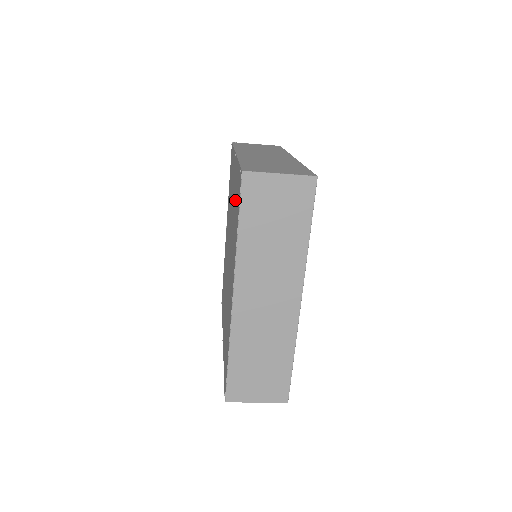
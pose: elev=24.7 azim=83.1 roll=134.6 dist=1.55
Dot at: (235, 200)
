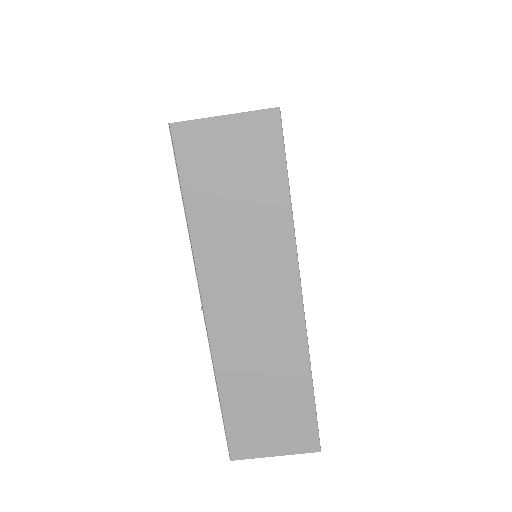
Dot at: occluded
